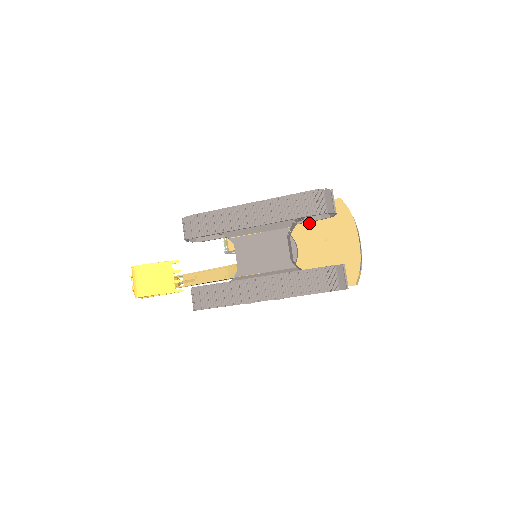
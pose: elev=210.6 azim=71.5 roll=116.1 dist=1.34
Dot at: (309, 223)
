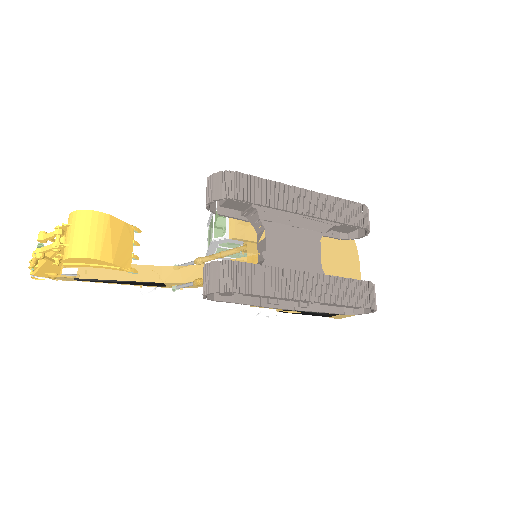
Dot at: (321, 239)
